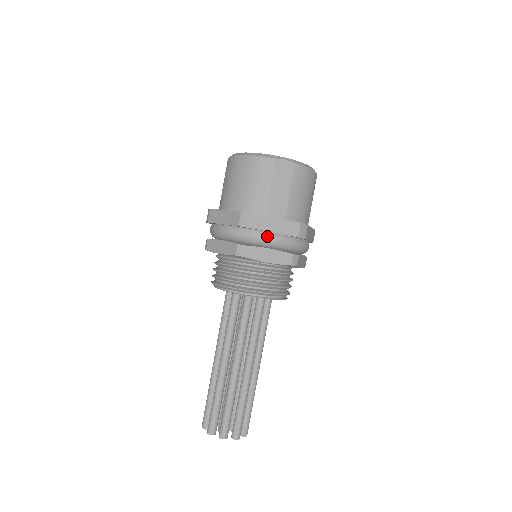
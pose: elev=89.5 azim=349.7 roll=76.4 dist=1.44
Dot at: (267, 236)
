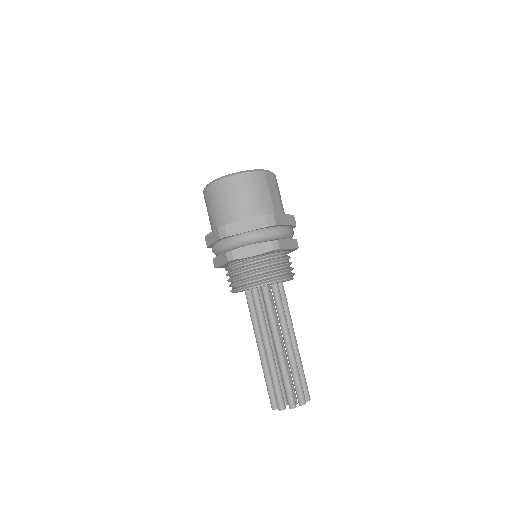
Dot at: (285, 229)
